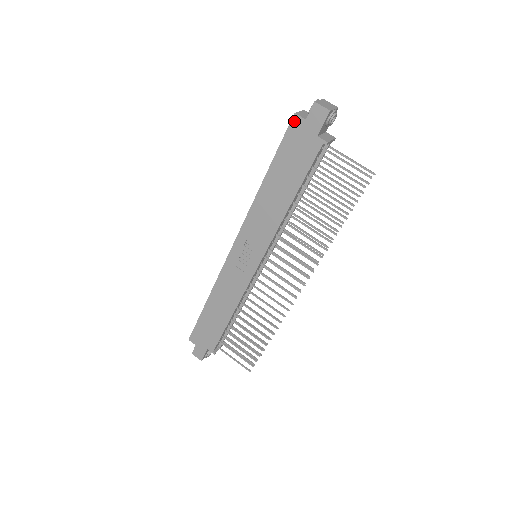
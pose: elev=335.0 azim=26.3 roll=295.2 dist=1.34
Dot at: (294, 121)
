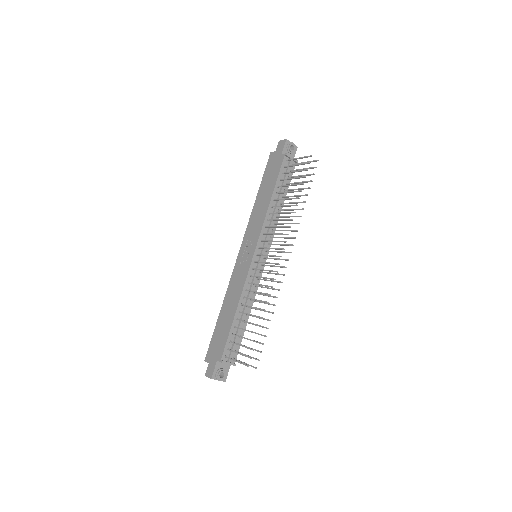
Dot at: (270, 156)
